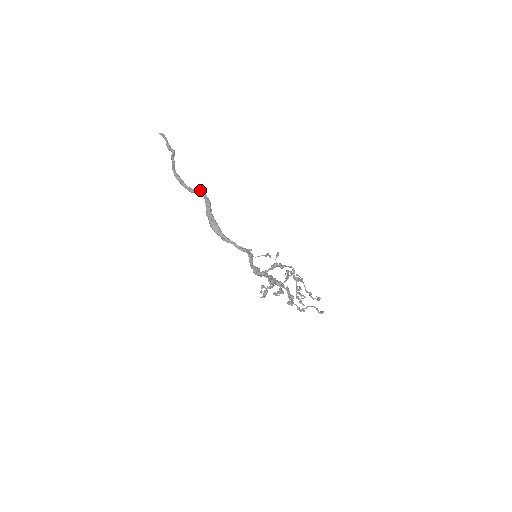
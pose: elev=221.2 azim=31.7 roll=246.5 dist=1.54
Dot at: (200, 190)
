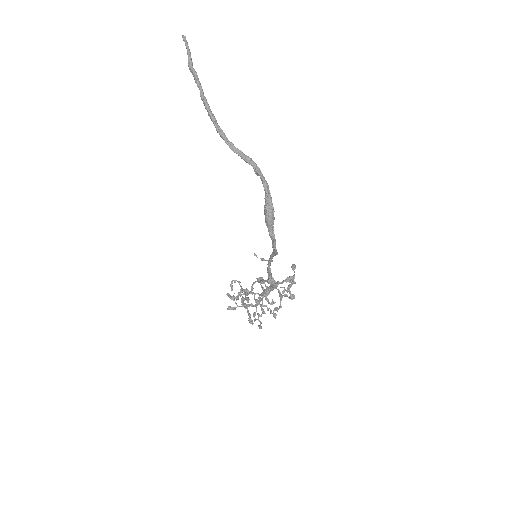
Dot at: occluded
